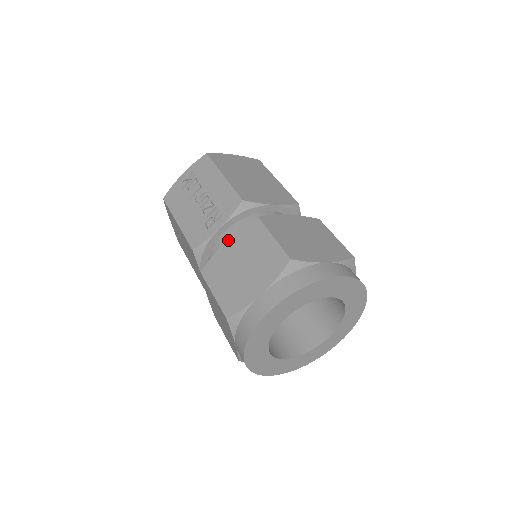
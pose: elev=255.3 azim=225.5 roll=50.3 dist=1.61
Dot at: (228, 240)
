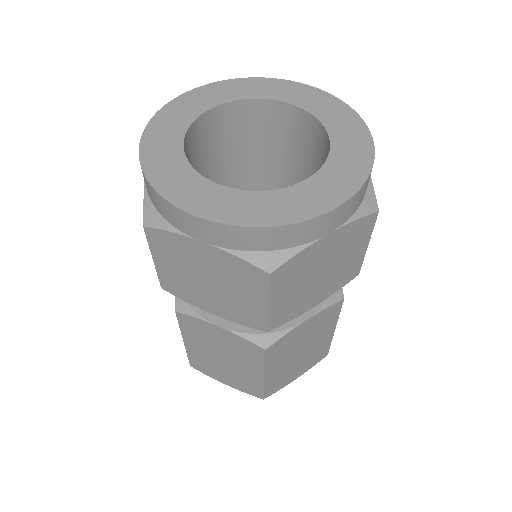
Dot at: occluded
